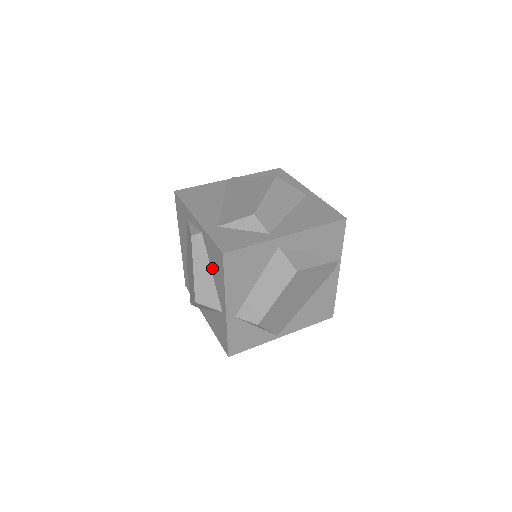
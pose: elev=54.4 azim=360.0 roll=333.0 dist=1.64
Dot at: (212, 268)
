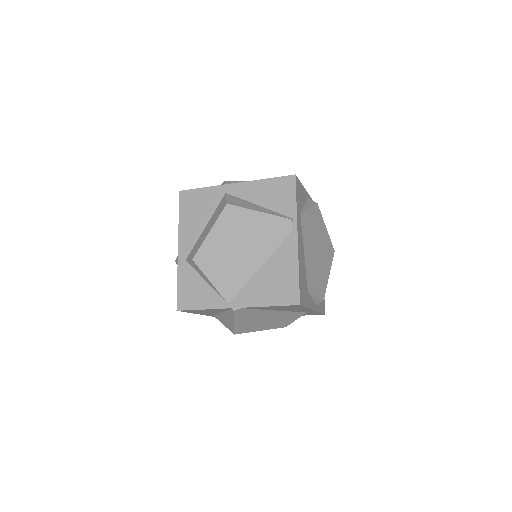
Dot at: occluded
